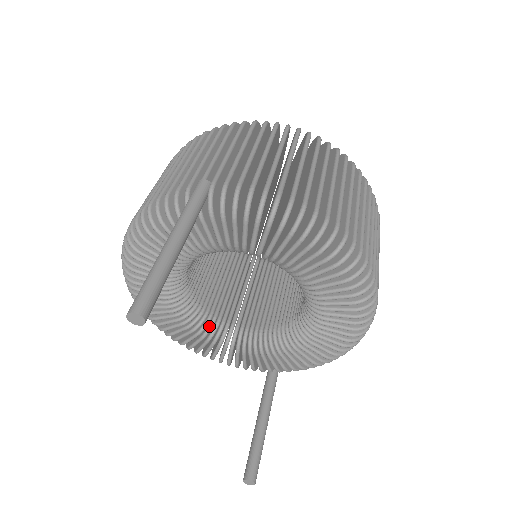
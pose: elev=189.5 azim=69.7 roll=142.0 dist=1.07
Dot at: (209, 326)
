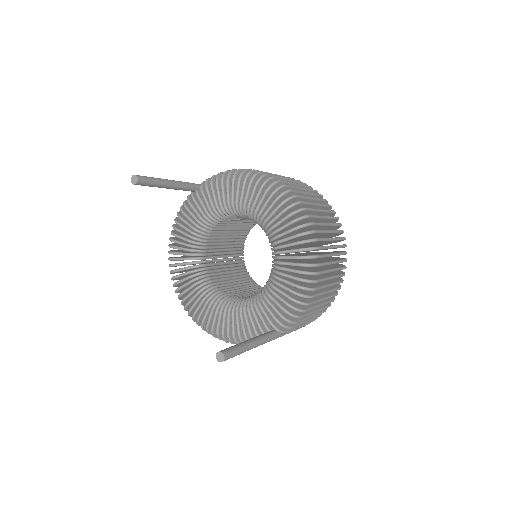
Dot at: (221, 299)
